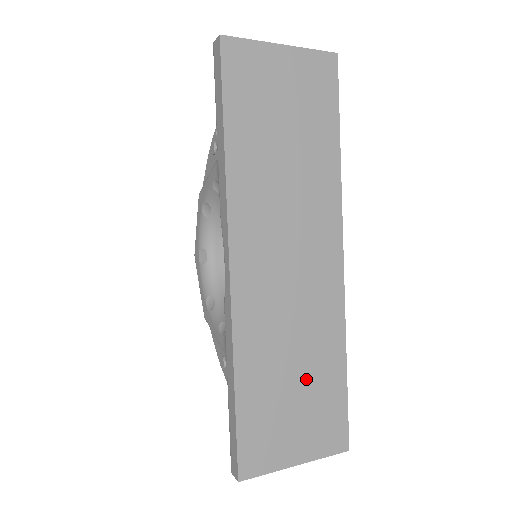
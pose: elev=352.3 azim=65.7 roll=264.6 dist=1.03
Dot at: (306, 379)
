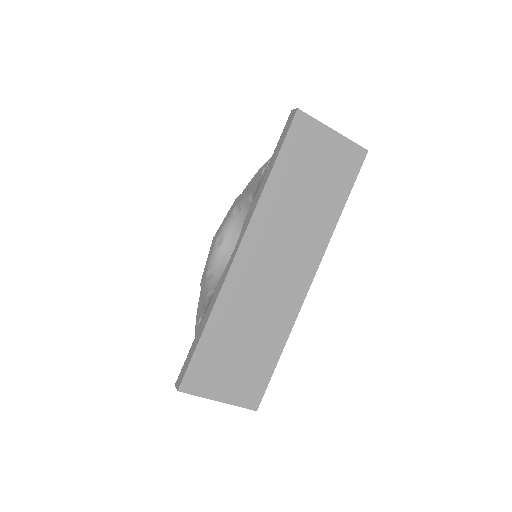
Dot at: (251, 348)
